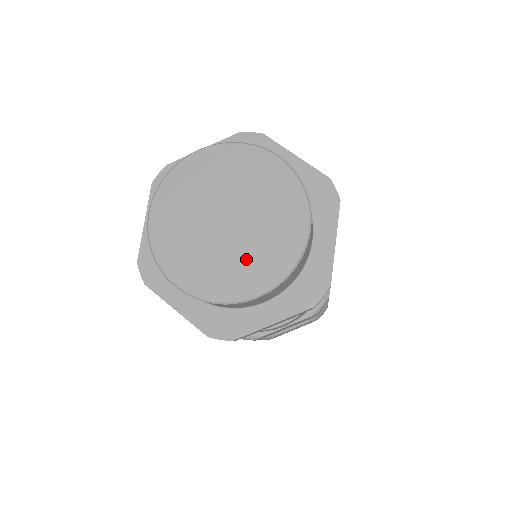
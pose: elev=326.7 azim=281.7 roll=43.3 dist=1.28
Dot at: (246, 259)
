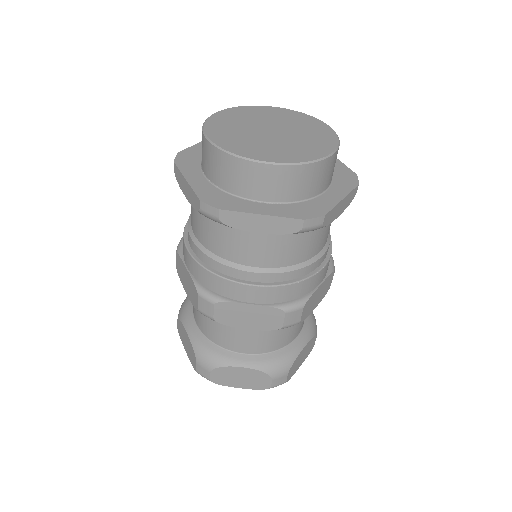
Dot at: (273, 147)
